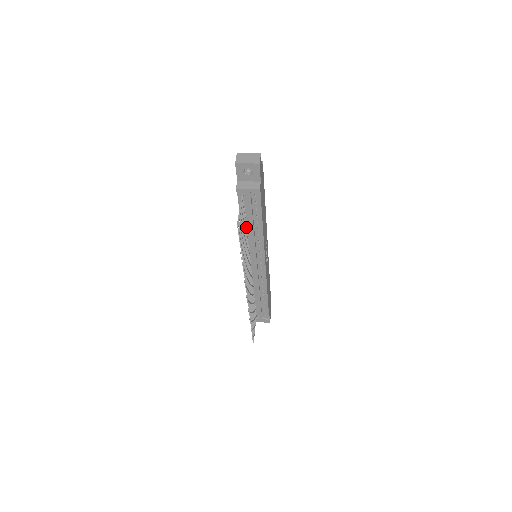
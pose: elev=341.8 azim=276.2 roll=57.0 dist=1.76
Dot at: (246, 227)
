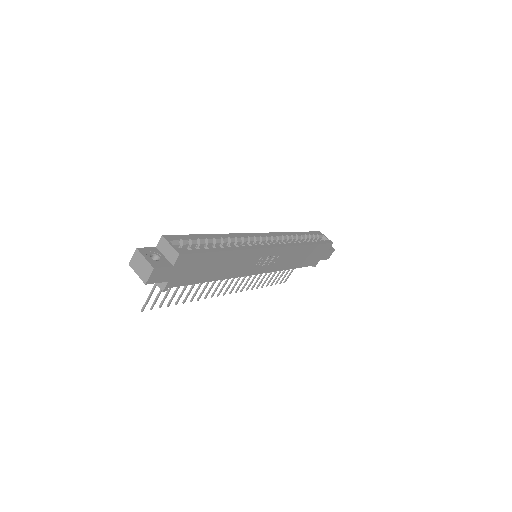
Dot at: occluded
